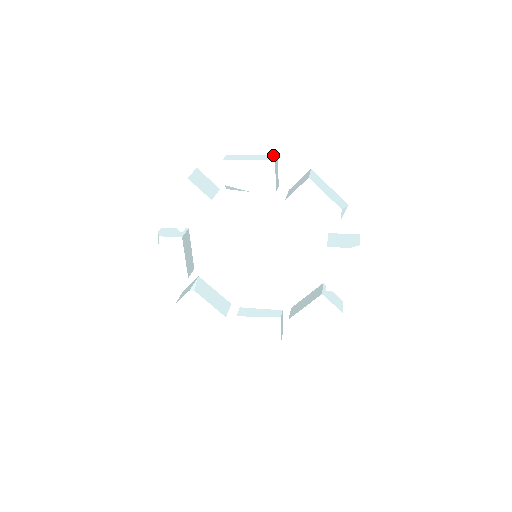
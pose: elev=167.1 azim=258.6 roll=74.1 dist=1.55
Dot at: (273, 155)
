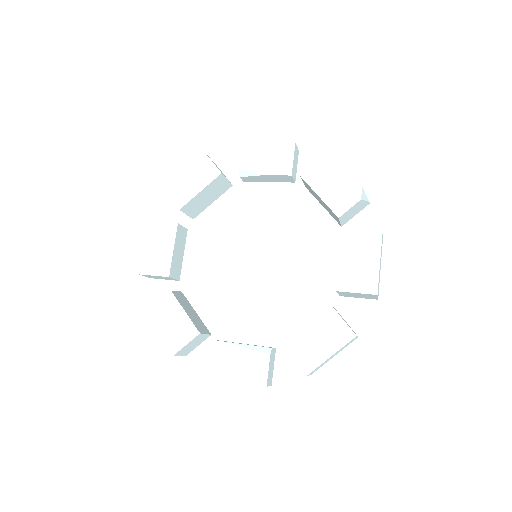
Dot at: occluded
